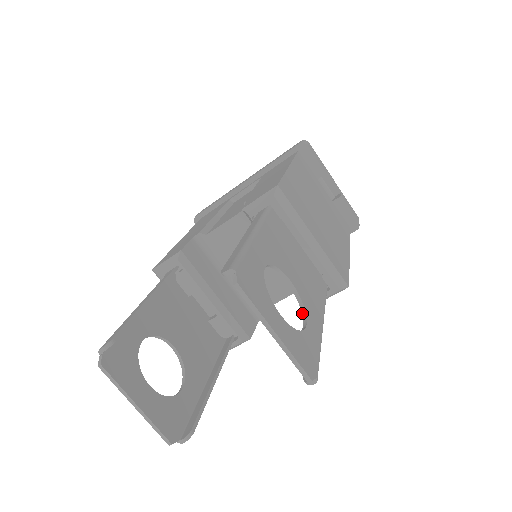
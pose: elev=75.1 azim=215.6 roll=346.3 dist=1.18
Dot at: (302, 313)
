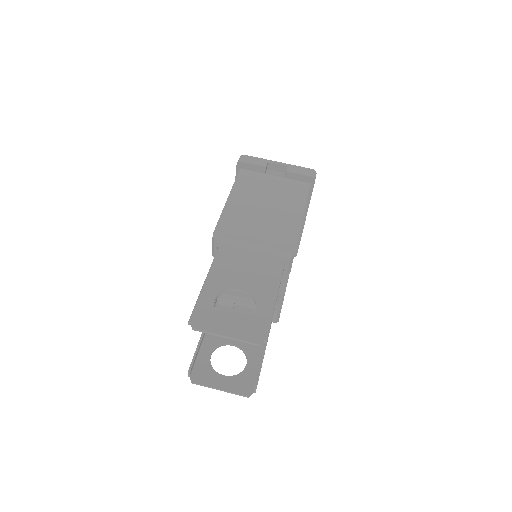
Dot at: (255, 303)
